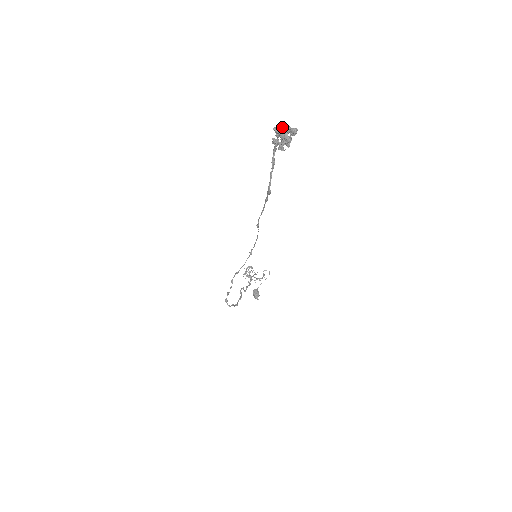
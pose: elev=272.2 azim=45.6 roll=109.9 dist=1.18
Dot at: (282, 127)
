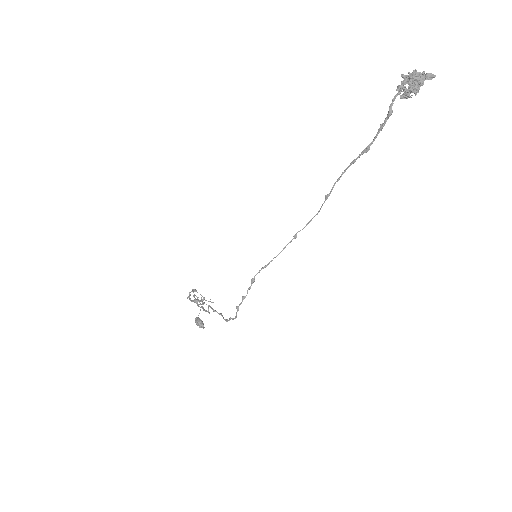
Dot at: (417, 72)
